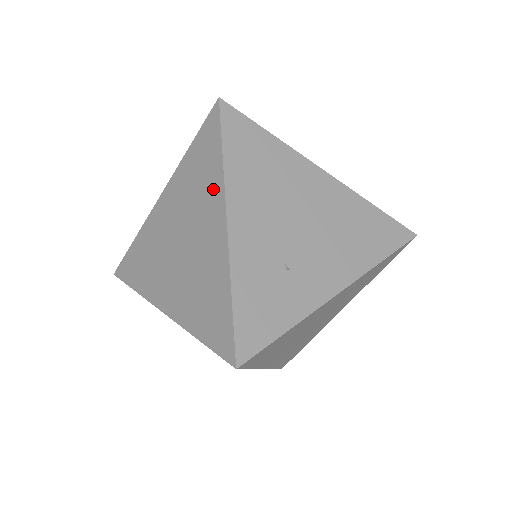
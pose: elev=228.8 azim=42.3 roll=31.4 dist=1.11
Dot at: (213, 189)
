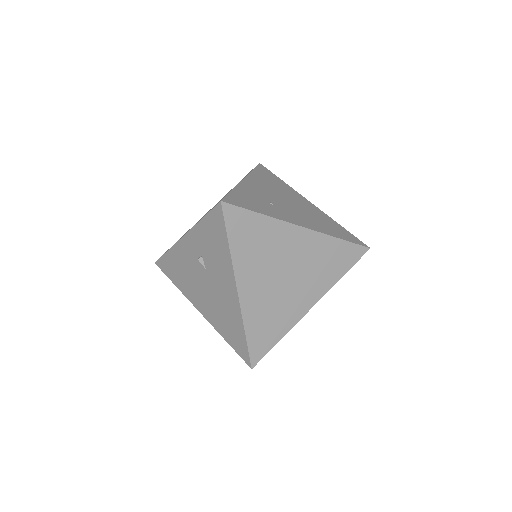
Dot at: occluded
